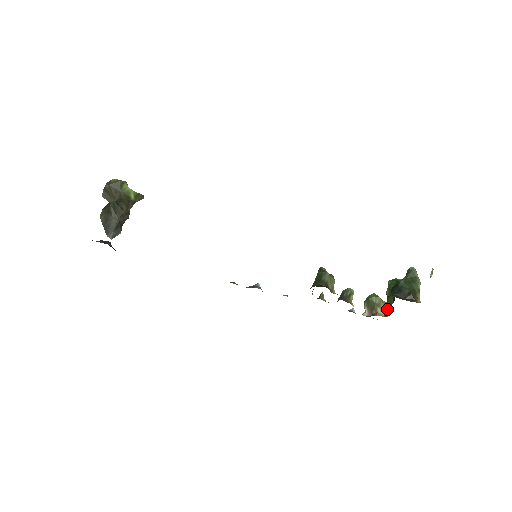
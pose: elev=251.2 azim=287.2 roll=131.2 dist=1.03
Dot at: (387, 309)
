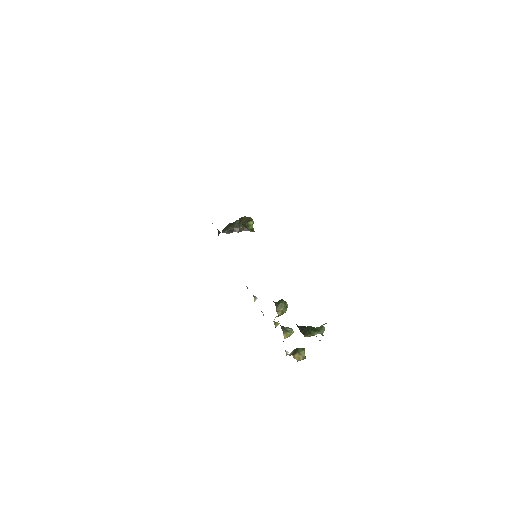
Dot at: occluded
